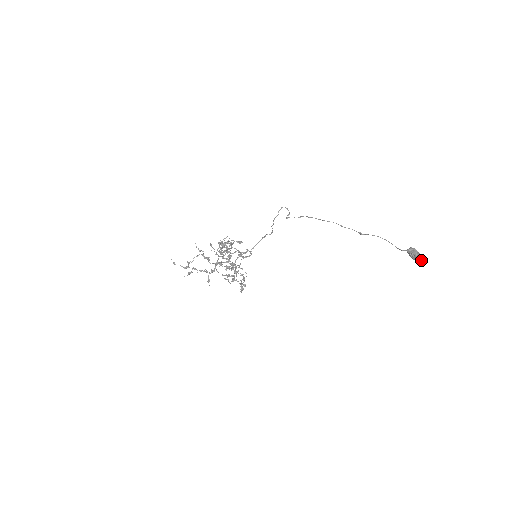
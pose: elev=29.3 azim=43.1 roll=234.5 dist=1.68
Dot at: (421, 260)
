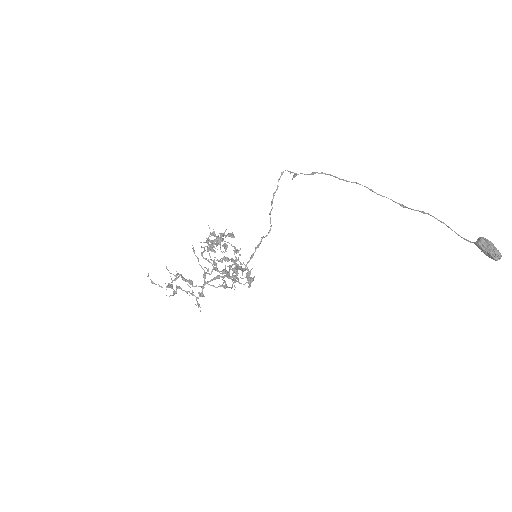
Dot at: (499, 259)
